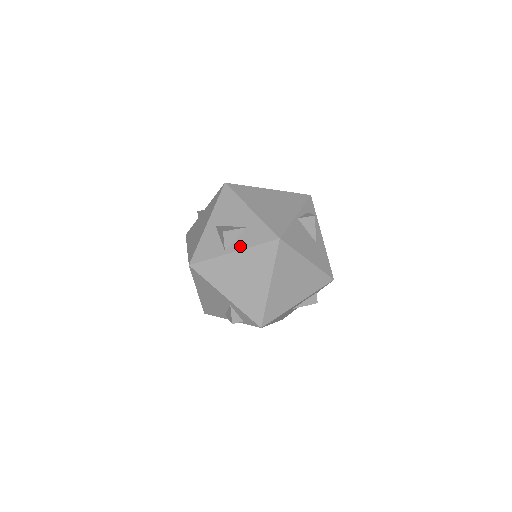
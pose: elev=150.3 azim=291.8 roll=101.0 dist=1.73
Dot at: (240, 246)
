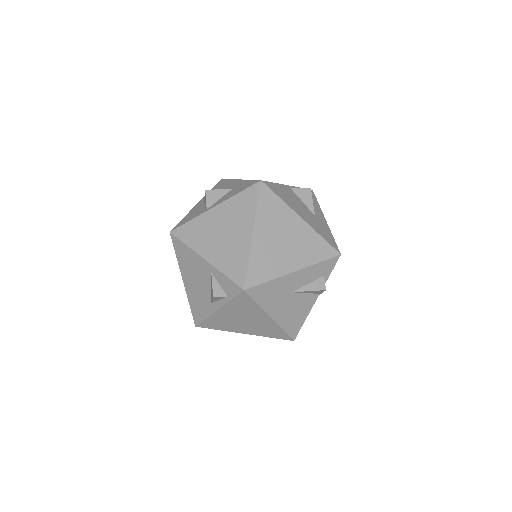
Dot at: (222, 201)
